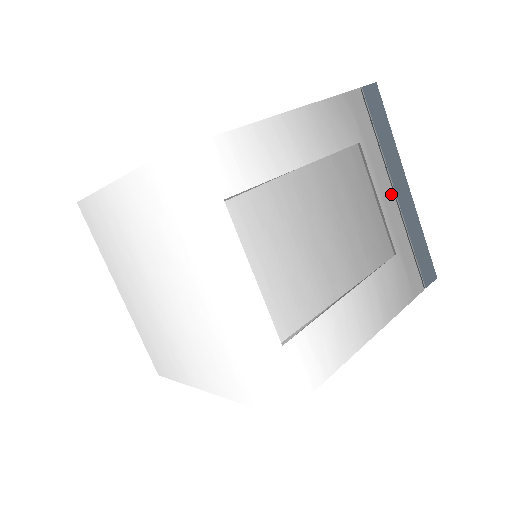
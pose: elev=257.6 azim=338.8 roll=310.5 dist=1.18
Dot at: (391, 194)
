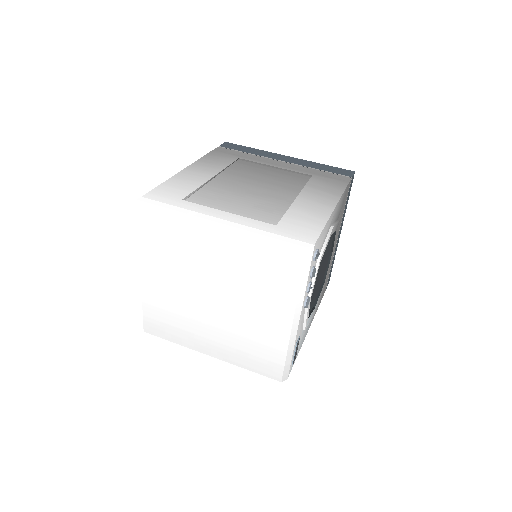
Dot at: (281, 162)
